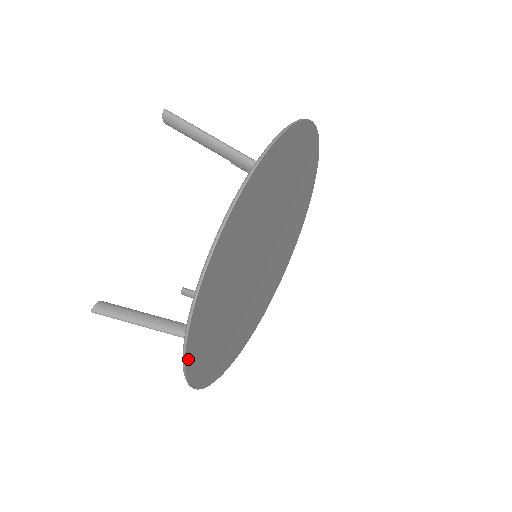
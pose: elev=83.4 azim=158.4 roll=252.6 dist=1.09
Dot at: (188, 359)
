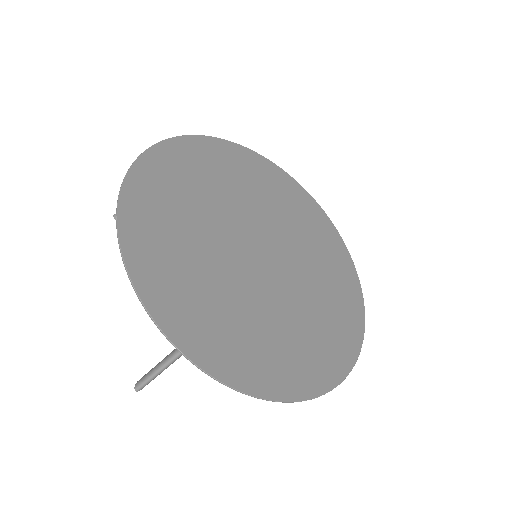
Dot at: (179, 342)
